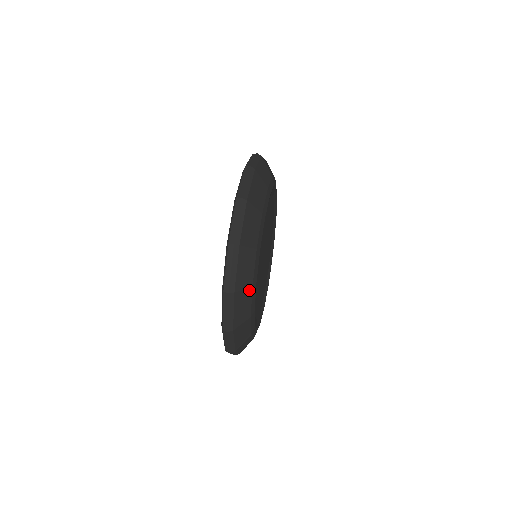
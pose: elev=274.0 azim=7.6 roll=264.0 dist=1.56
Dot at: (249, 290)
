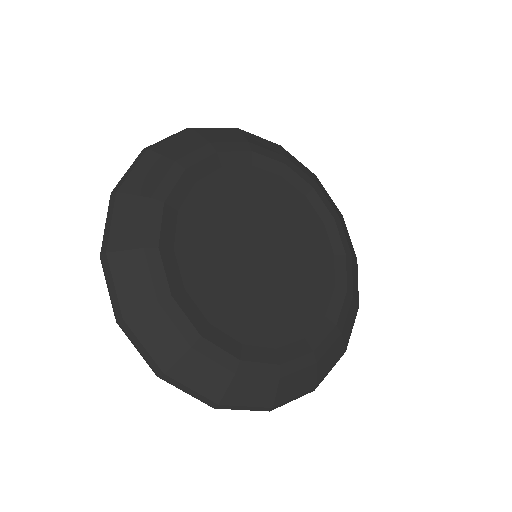
Dot at: (144, 201)
